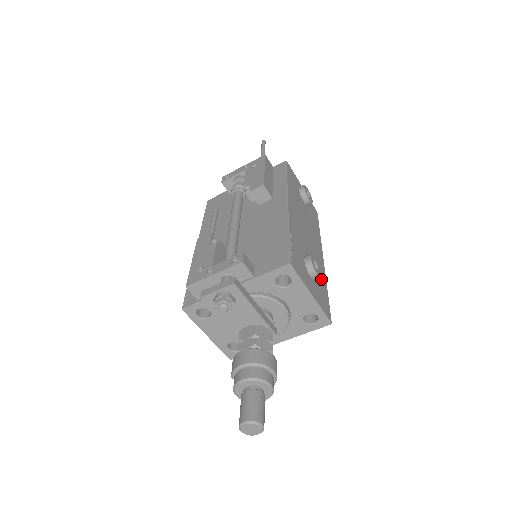
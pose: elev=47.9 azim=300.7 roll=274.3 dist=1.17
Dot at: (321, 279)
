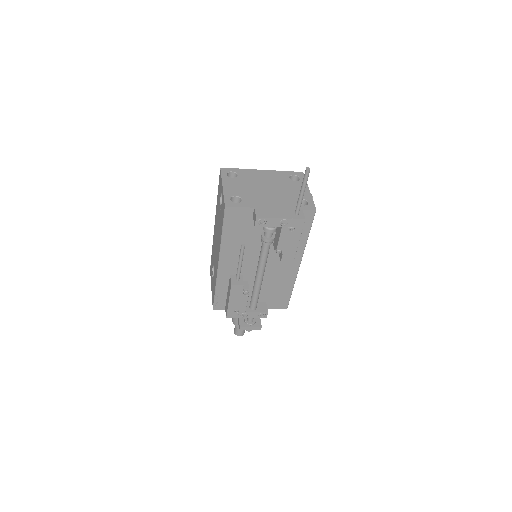
Dot at: occluded
